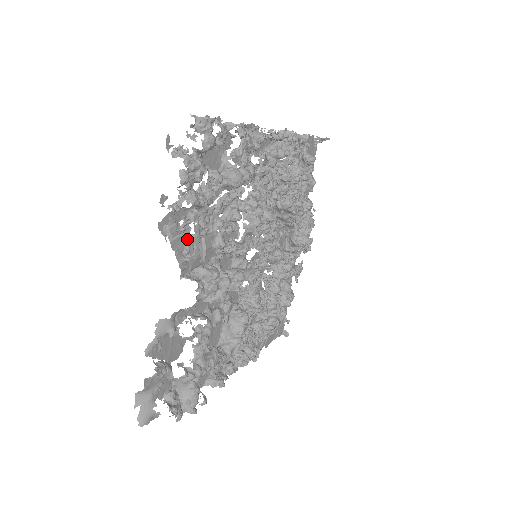
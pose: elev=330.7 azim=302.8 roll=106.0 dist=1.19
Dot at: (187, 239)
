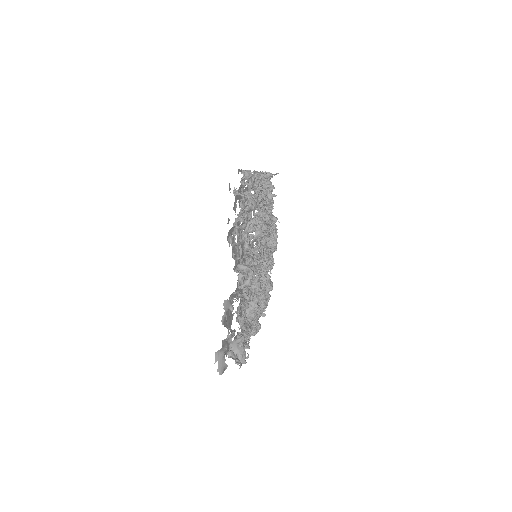
Dot at: occluded
